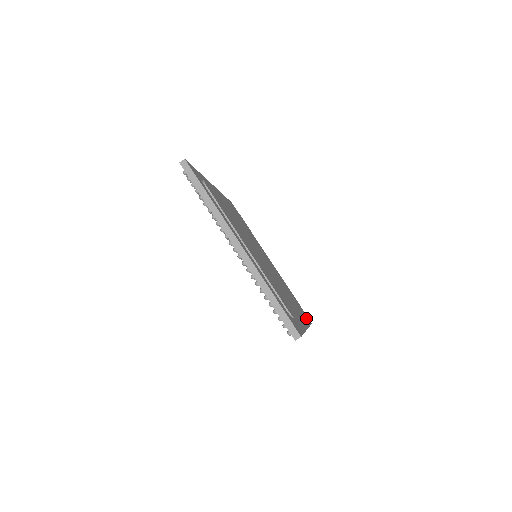
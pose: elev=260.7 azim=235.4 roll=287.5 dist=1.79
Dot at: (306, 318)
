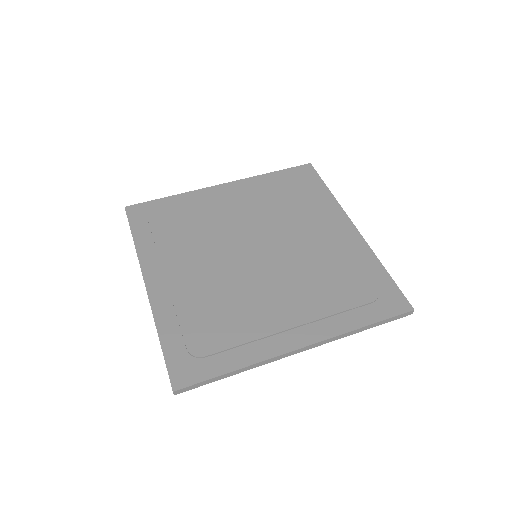
Dot at: (314, 183)
